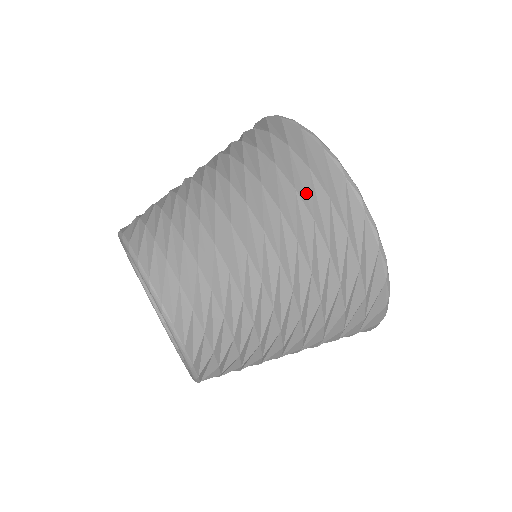
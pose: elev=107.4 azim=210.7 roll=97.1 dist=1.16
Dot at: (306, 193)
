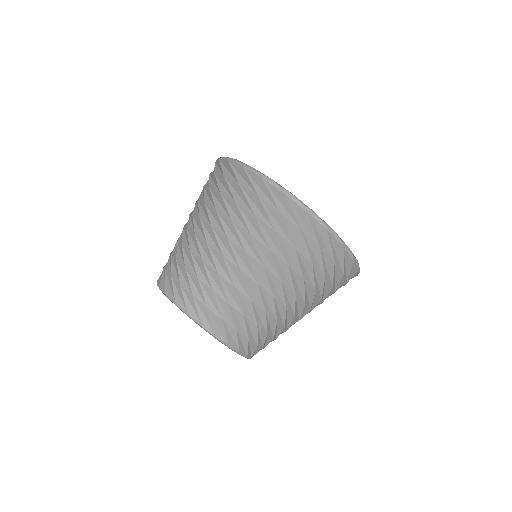
Dot at: (227, 191)
